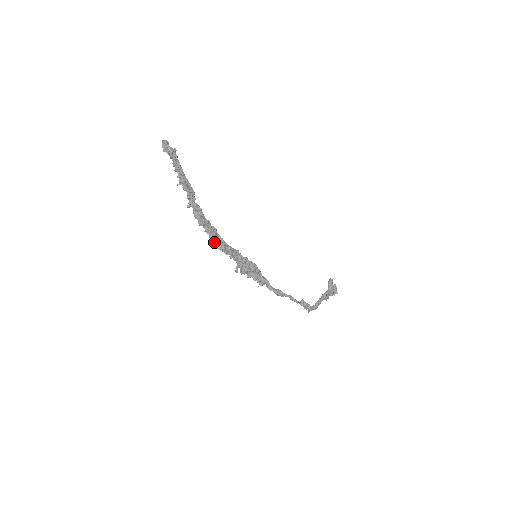
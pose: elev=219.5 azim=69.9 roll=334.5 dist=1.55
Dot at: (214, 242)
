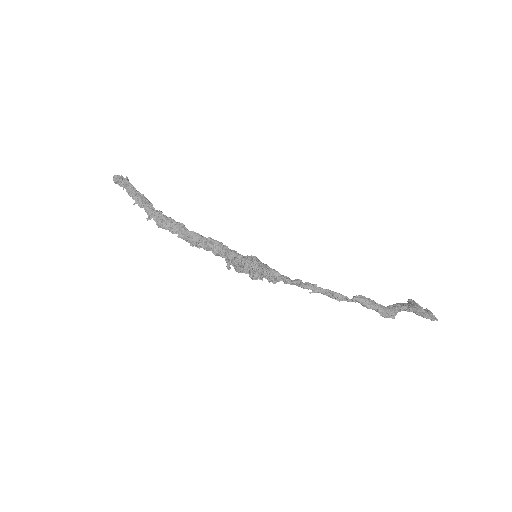
Dot at: (185, 239)
